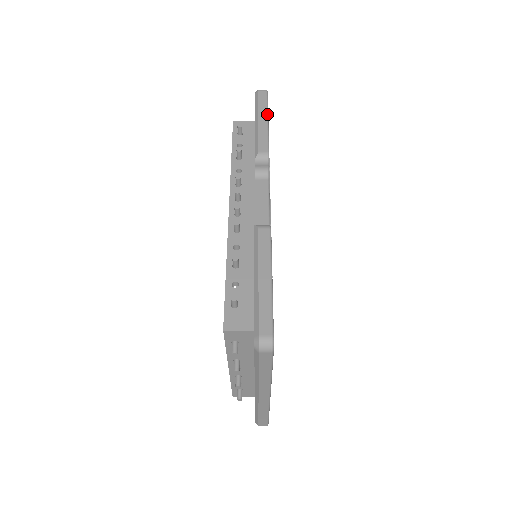
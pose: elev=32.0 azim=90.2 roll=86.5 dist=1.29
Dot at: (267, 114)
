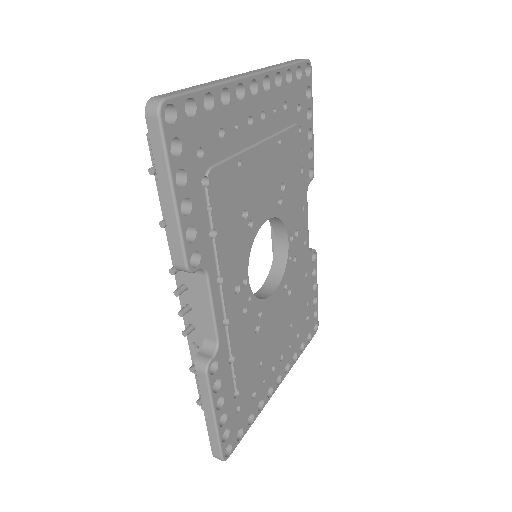
Dot at: (170, 184)
